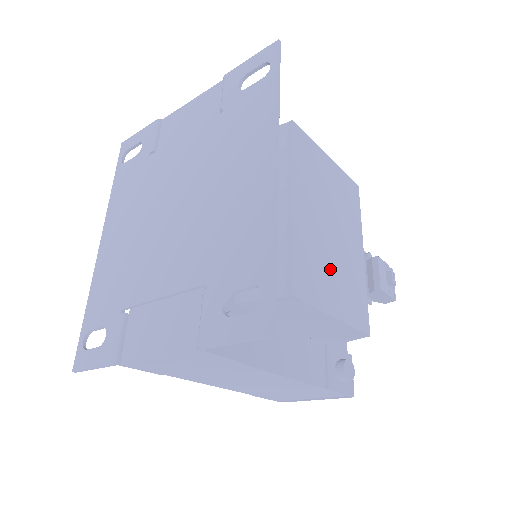
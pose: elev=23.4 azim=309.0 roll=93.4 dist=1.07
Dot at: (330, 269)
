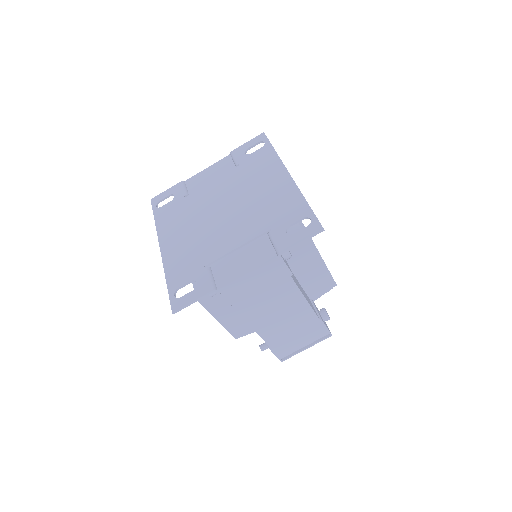
Dot at: occluded
